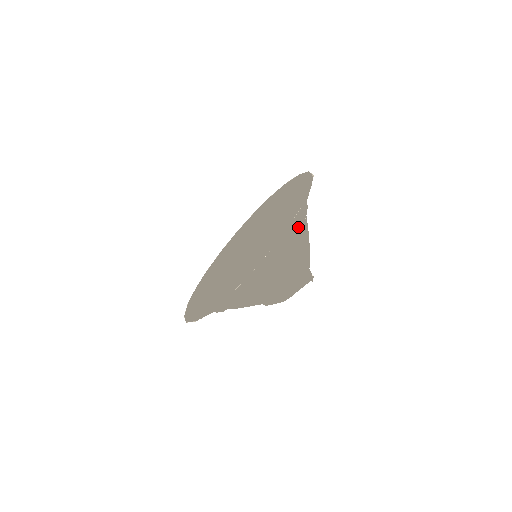
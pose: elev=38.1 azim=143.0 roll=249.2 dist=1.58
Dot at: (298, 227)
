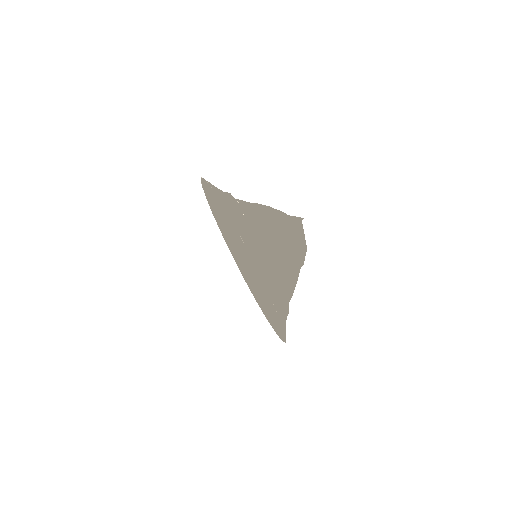
Dot at: (252, 231)
